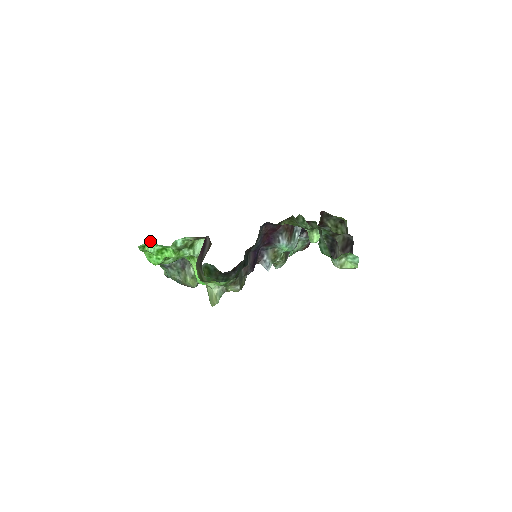
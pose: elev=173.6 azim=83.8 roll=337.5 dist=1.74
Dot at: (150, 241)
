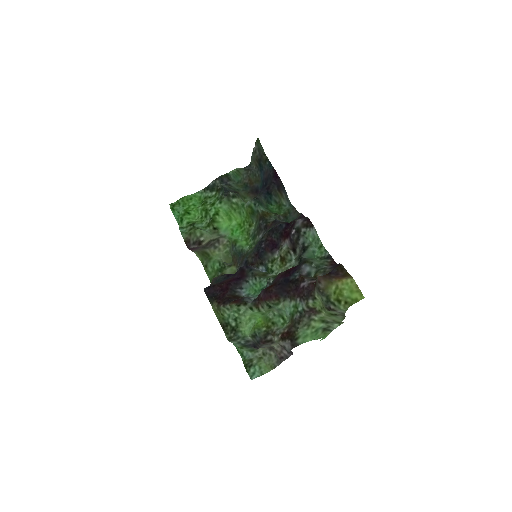
Dot at: (171, 210)
